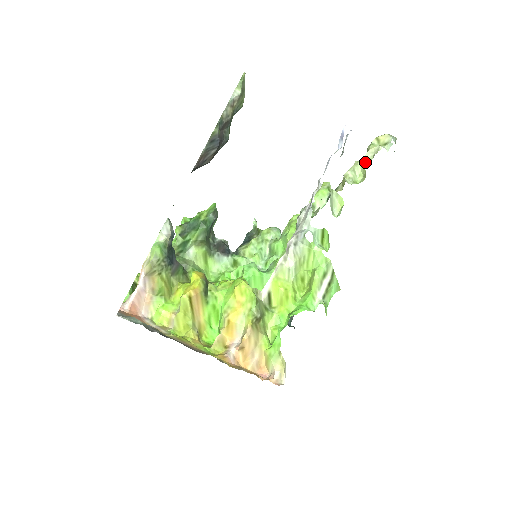
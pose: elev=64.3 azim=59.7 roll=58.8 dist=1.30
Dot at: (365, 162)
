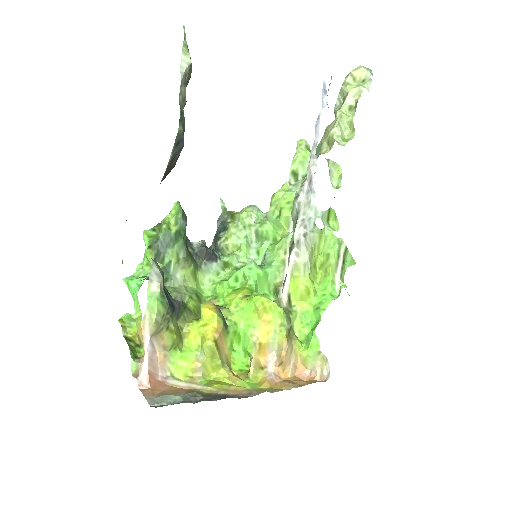
Dot at: (346, 110)
